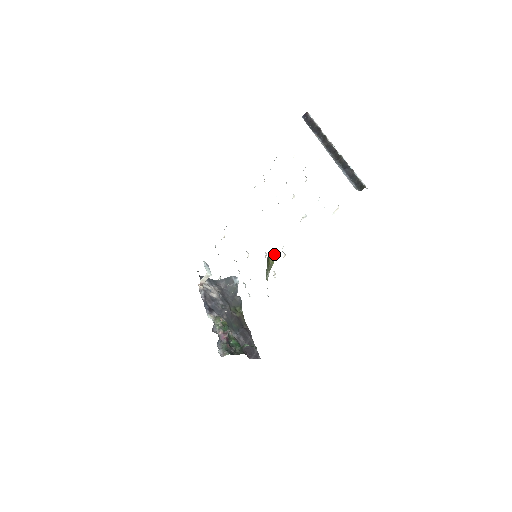
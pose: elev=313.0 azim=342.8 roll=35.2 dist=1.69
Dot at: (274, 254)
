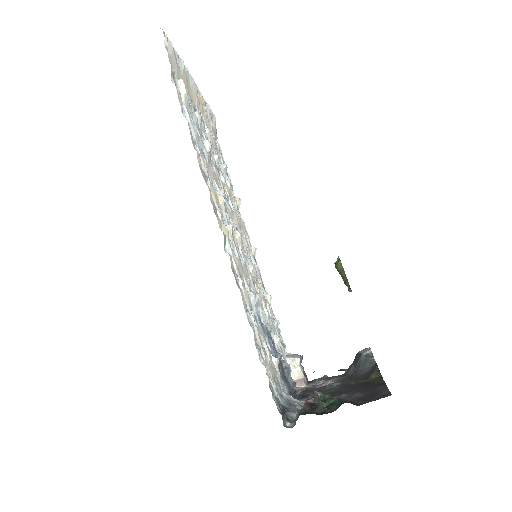
Dot at: (338, 257)
